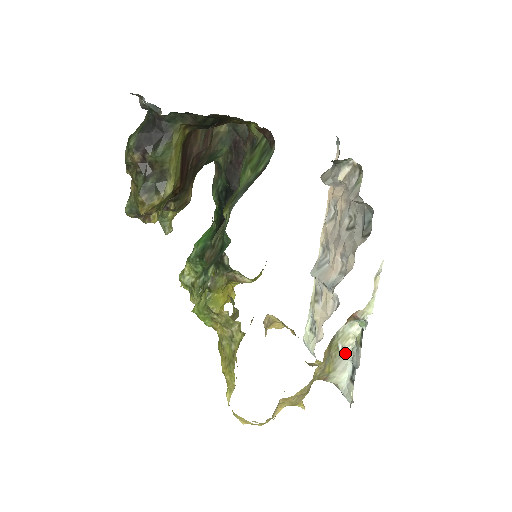
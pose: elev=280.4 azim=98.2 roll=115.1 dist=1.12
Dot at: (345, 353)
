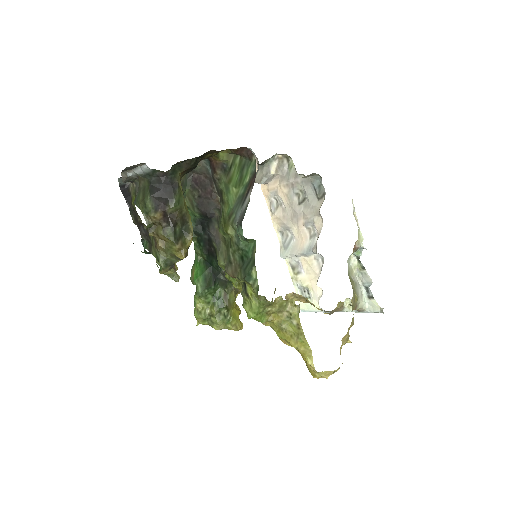
Dot at: (356, 282)
